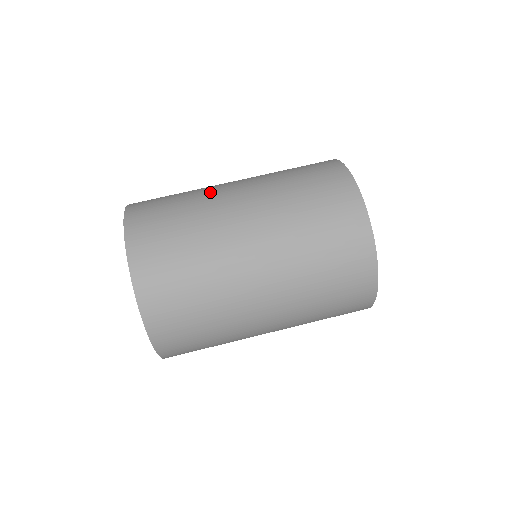
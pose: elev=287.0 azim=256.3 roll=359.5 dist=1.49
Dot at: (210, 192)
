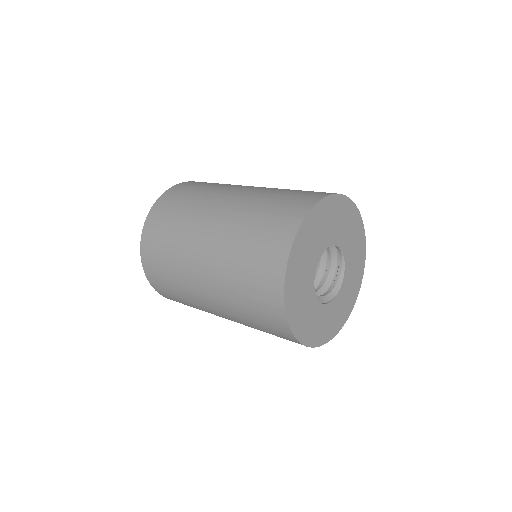
Dot at: occluded
